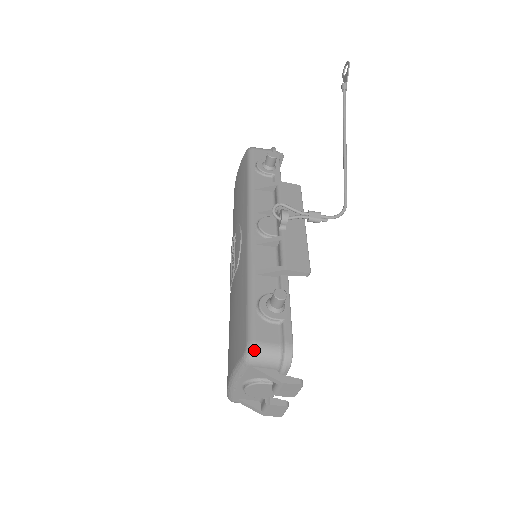
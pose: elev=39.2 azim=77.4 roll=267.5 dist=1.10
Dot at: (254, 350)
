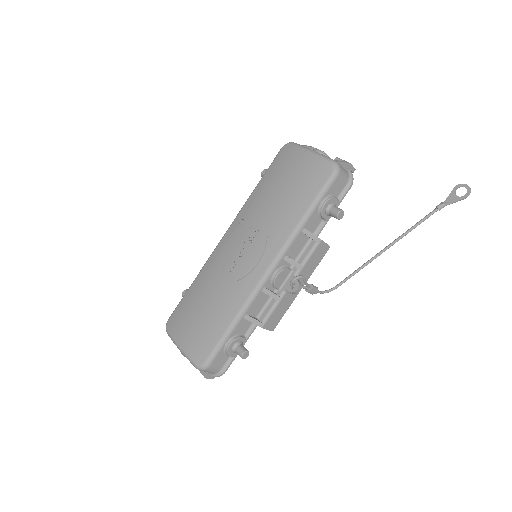
Dot at: (205, 370)
